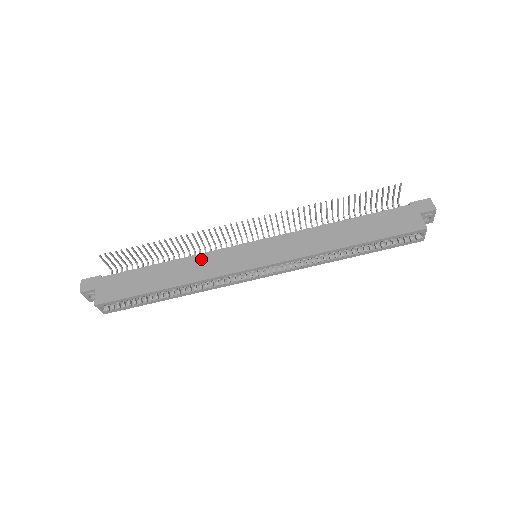
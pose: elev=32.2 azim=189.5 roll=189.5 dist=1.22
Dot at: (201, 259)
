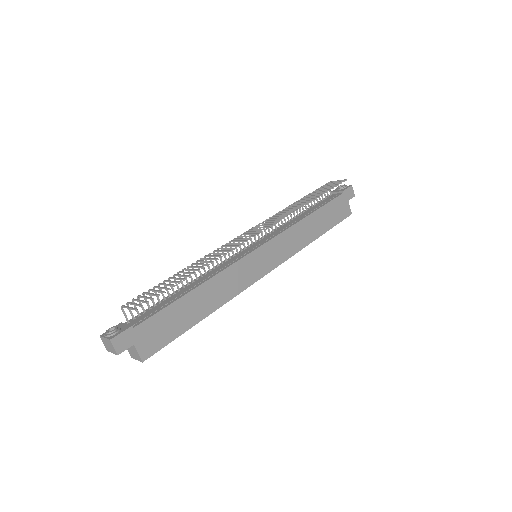
Dot at: (225, 277)
